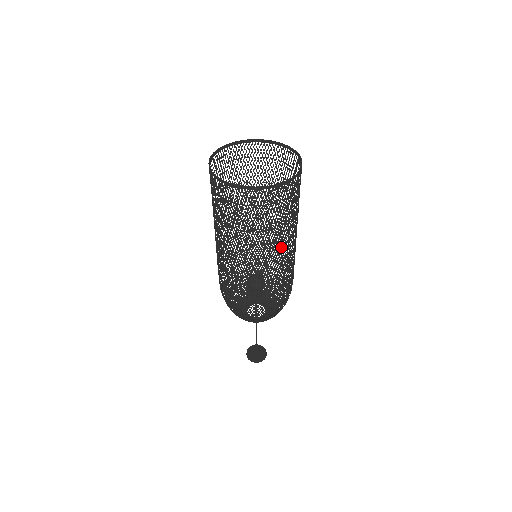
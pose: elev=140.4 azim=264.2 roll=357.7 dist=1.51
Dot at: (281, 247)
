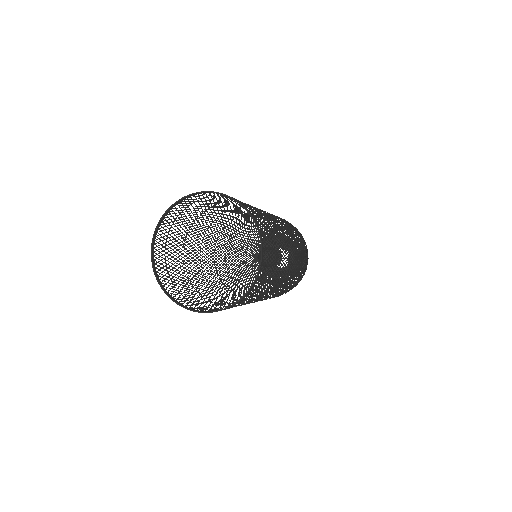
Dot at: occluded
